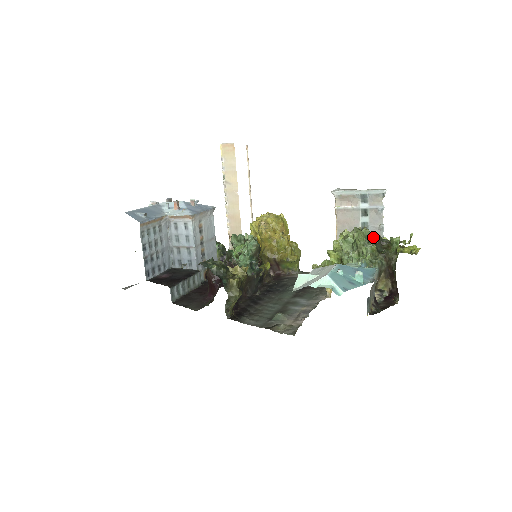
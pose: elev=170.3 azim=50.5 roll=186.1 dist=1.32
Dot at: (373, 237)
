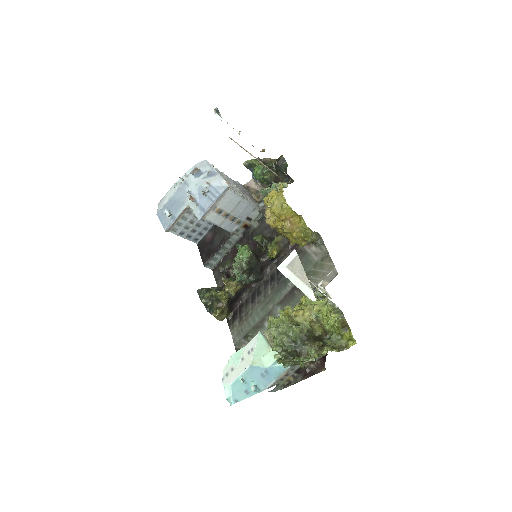
Dot at: (284, 350)
